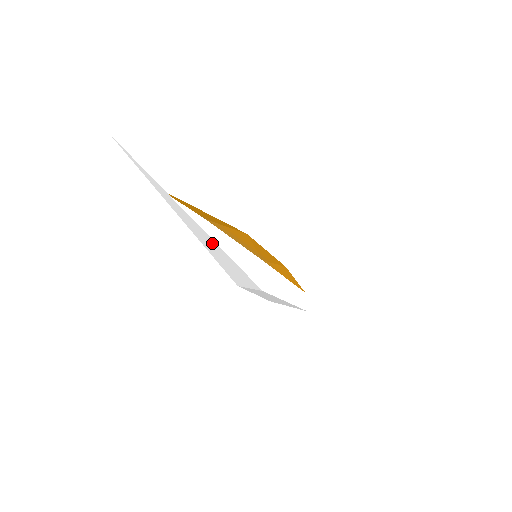
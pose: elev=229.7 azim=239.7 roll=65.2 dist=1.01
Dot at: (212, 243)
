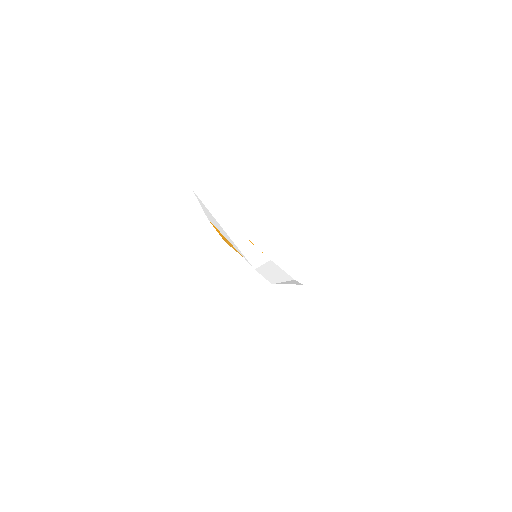
Dot at: (241, 237)
